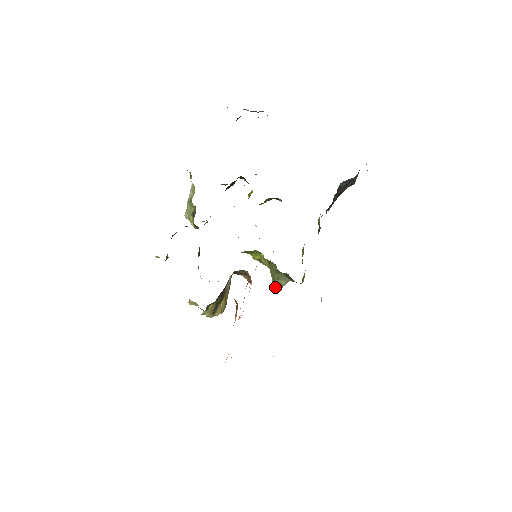
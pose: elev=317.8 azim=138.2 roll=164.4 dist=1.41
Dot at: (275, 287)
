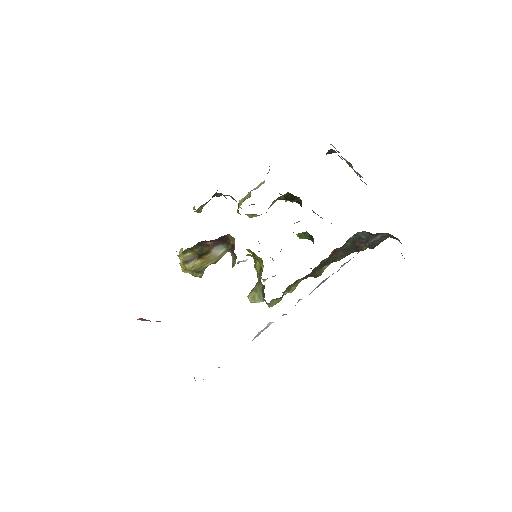
Dot at: (248, 296)
